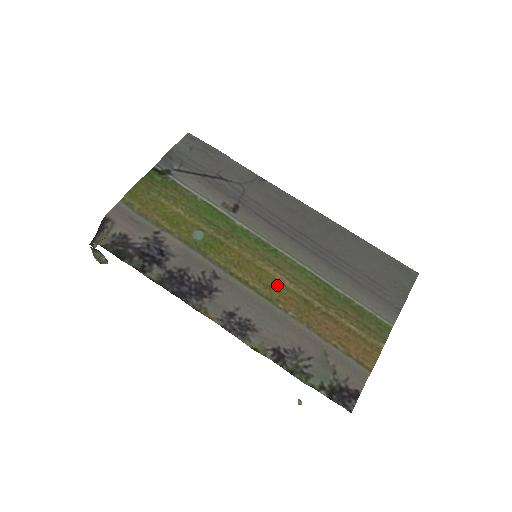
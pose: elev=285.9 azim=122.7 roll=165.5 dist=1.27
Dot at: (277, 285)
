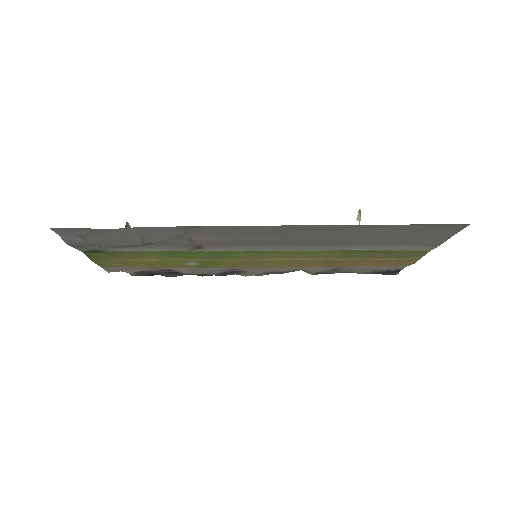
Dot at: (292, 262)
